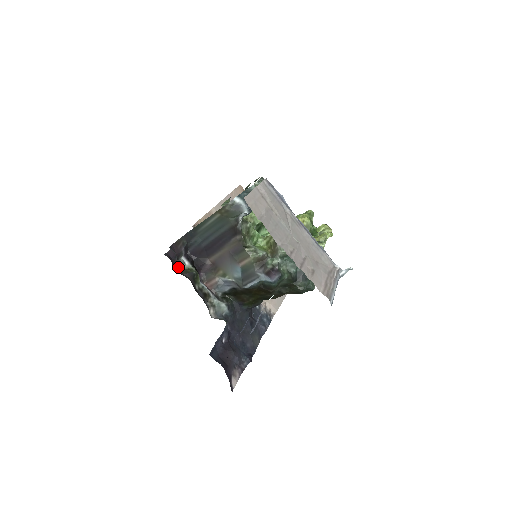
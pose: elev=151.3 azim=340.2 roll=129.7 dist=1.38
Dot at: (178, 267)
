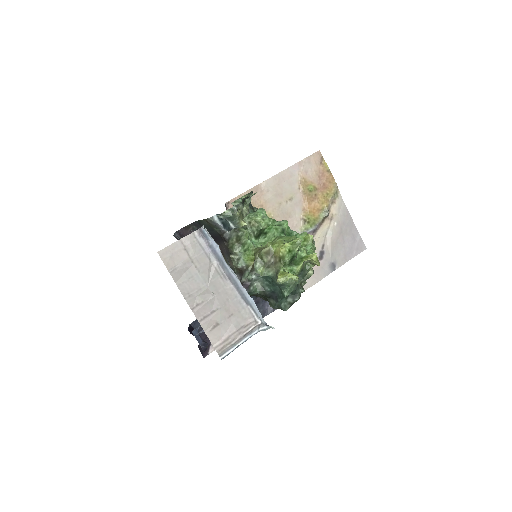
Dot at: occluded
